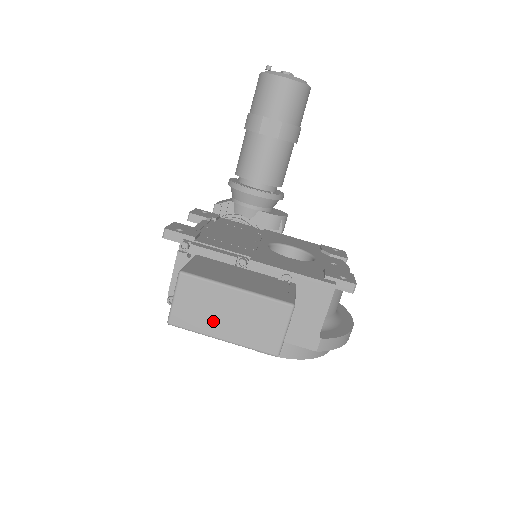
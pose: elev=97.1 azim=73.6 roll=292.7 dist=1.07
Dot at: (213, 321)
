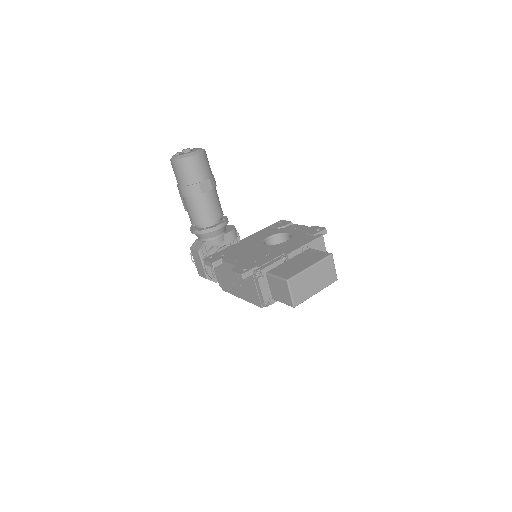
Dot at: (310, 289)
